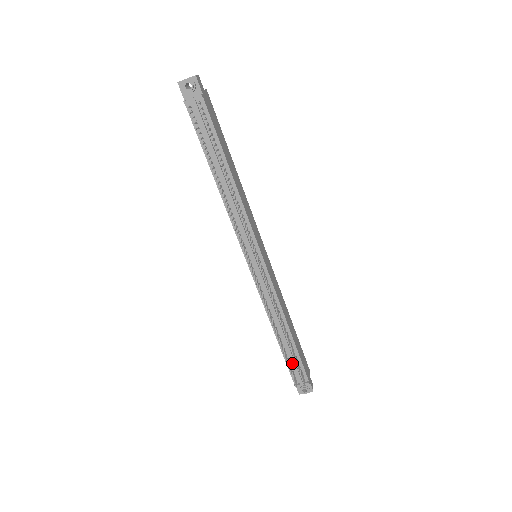
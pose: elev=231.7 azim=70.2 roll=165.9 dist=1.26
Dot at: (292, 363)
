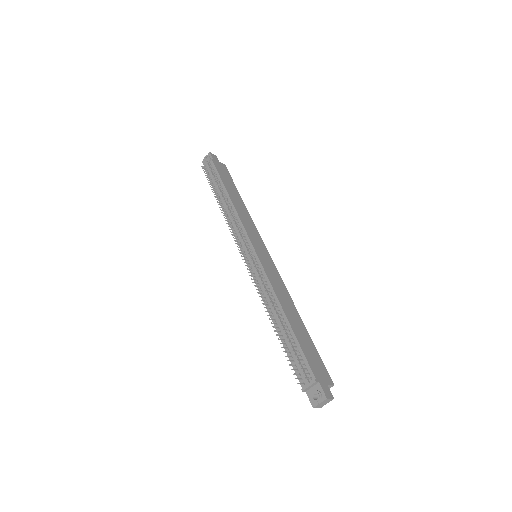
Dot at: (293, 355)
